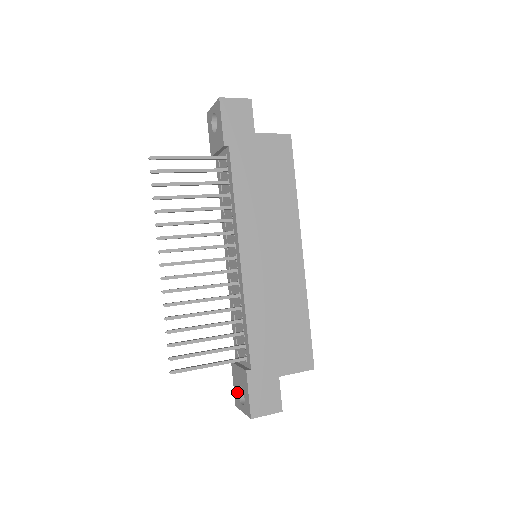
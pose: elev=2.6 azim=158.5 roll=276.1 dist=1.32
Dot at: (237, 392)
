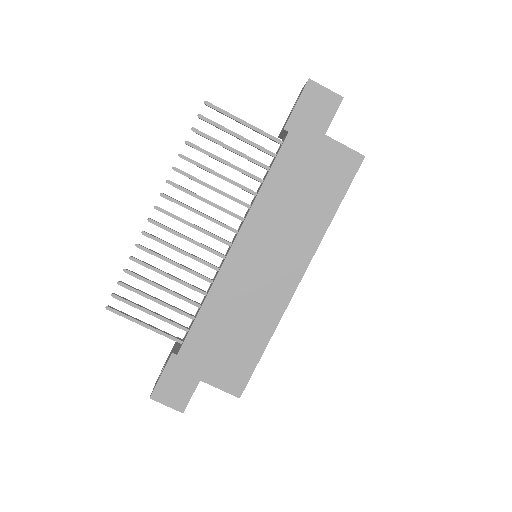
Dot at: (163, 367)
